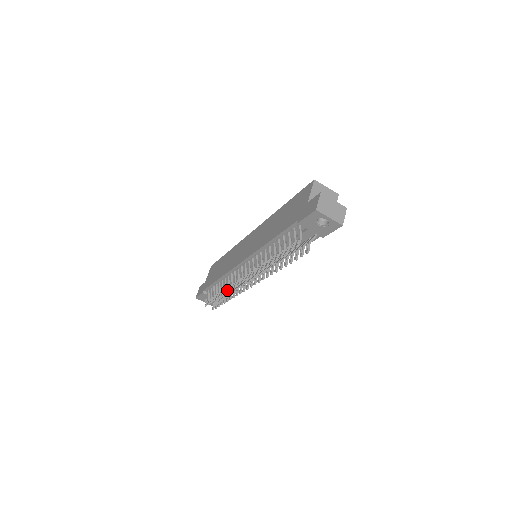
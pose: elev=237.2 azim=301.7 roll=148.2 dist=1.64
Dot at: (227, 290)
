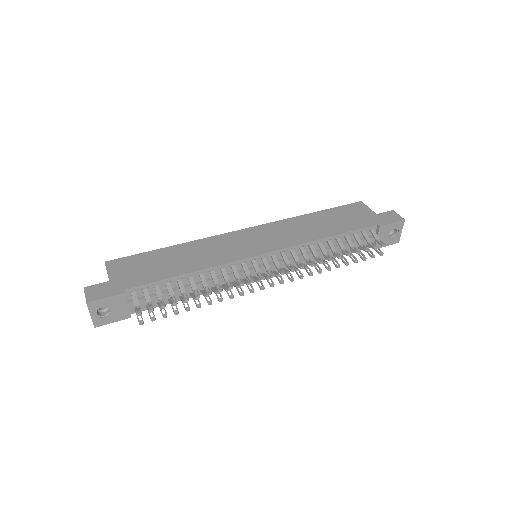
Dot at: (229, 286)
